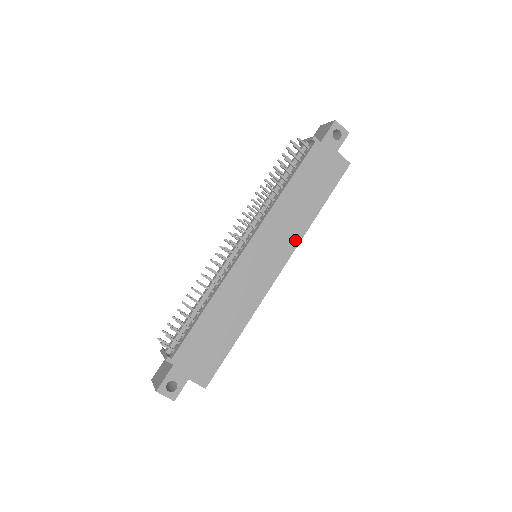
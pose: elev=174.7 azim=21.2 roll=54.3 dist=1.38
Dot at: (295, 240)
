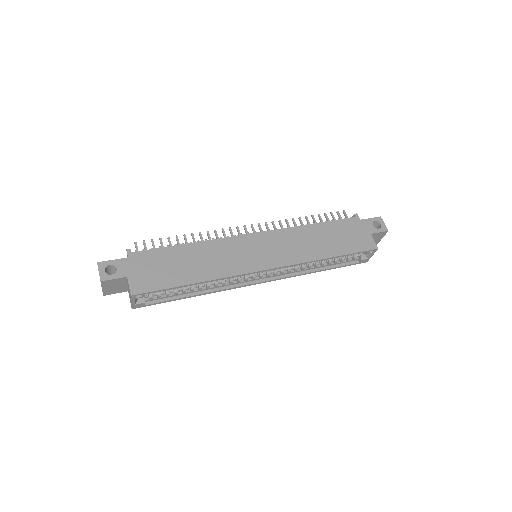
Dot at: (295, 259)
